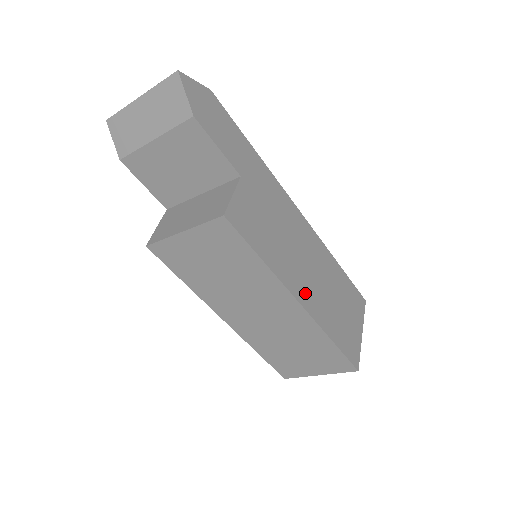
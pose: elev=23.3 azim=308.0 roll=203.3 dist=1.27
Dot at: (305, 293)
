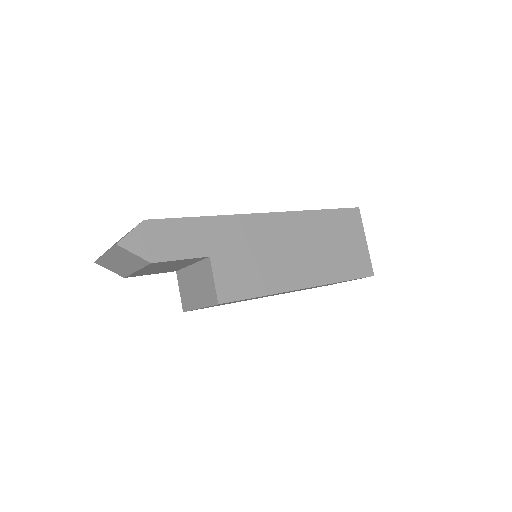
Dot at: (305, 275)
